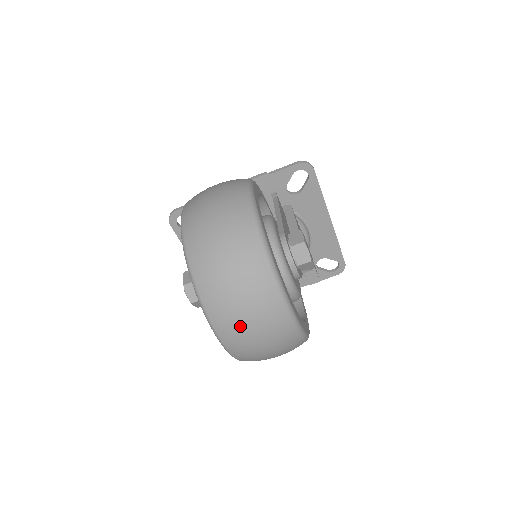
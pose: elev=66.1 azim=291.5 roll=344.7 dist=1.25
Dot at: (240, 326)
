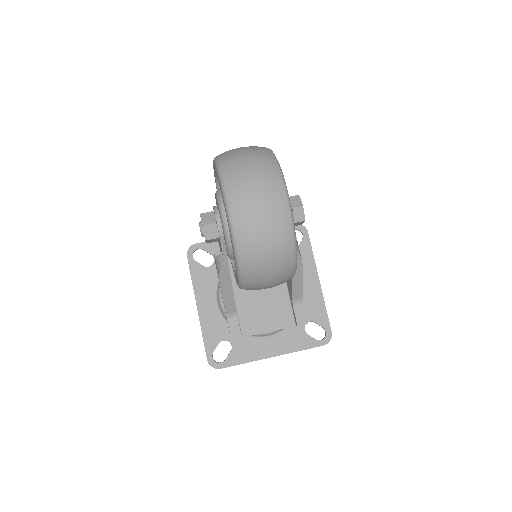
Dot at: (246, 186)
